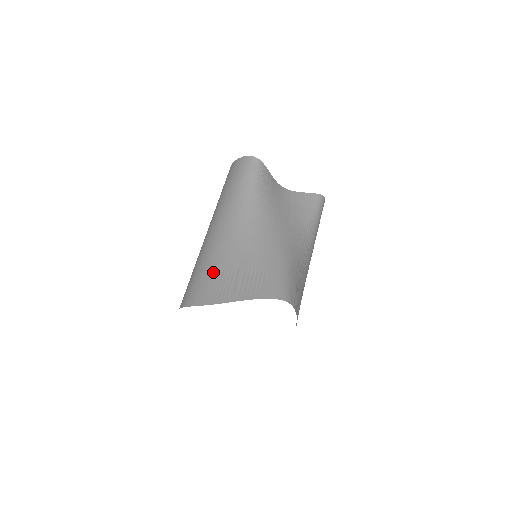
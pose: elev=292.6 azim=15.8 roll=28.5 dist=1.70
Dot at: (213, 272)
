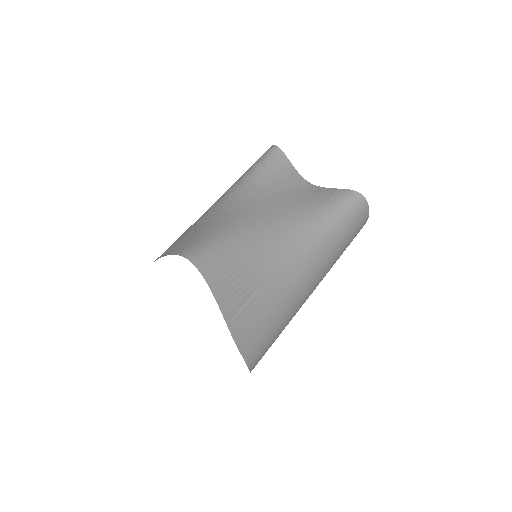
Dot at: occluded
